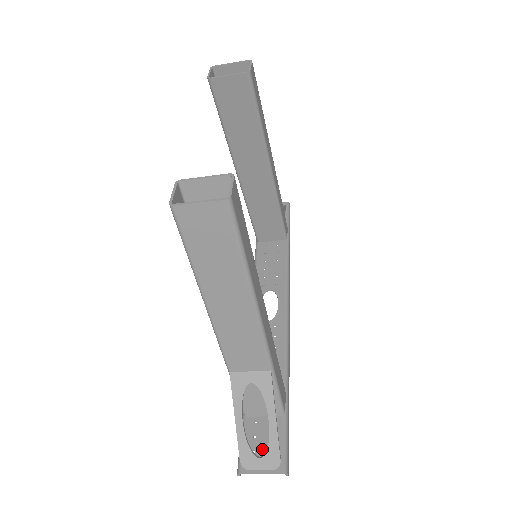
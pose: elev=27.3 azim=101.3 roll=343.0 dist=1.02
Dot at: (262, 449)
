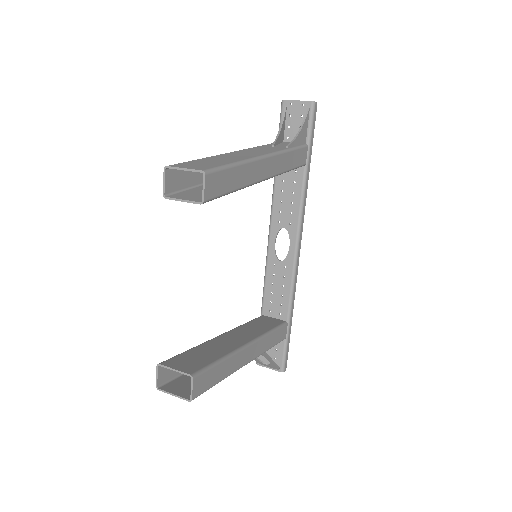
Dot at: (270, 356)
